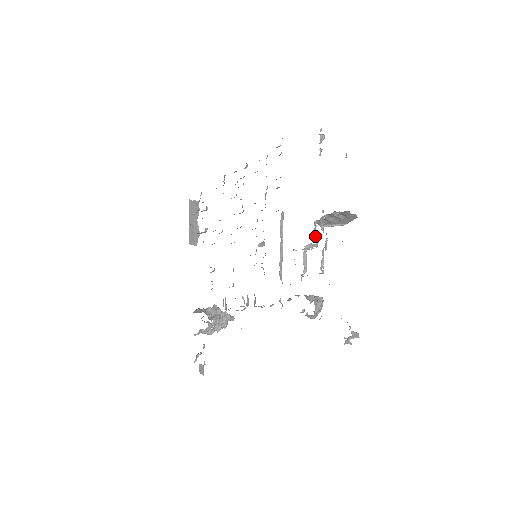
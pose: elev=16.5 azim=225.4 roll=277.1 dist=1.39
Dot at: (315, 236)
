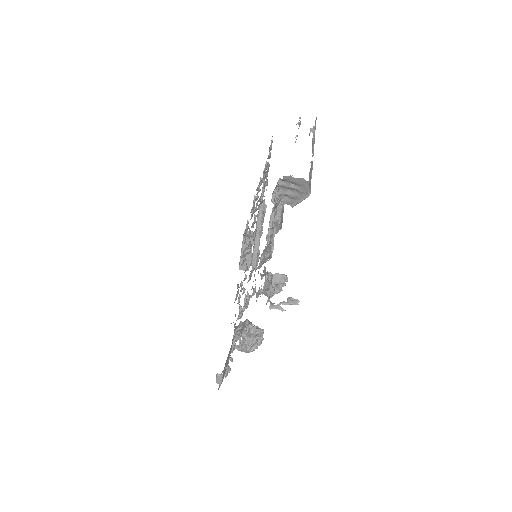
Dot at: occluded
